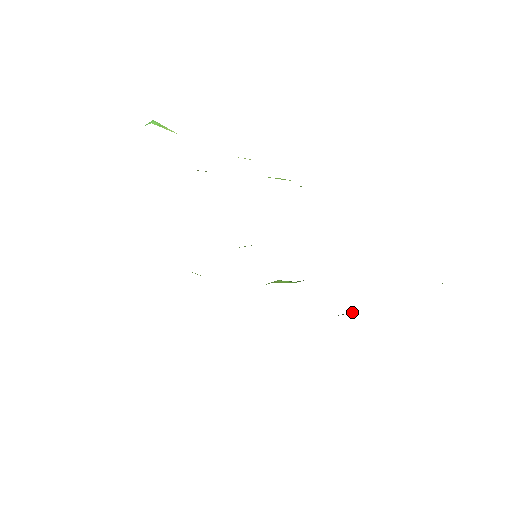
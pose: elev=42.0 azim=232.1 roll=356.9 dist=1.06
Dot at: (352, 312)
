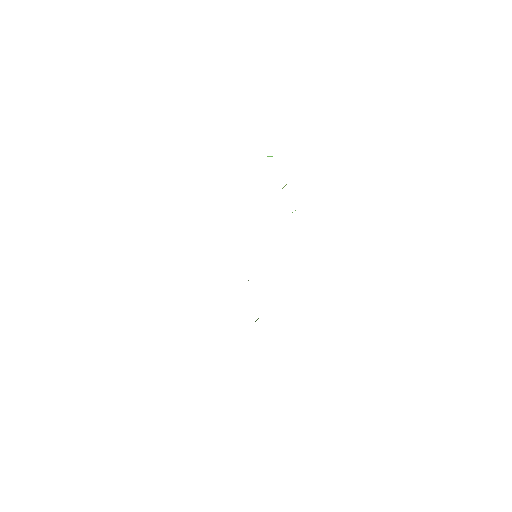
Dot at: occluded
